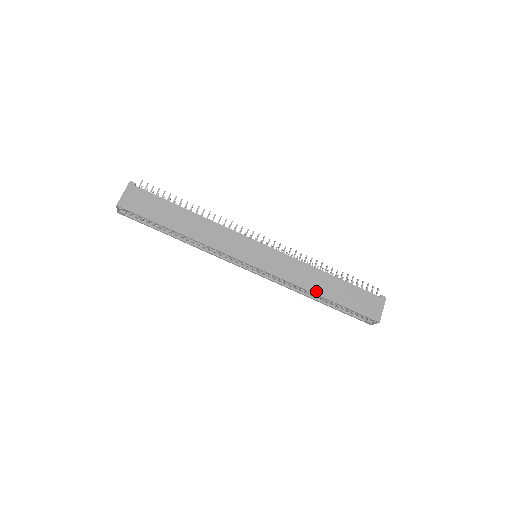
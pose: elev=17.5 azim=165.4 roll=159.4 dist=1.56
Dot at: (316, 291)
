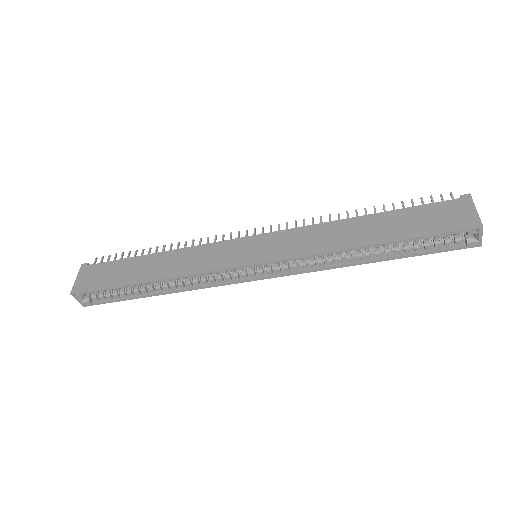
Dot at: (354, 244)
